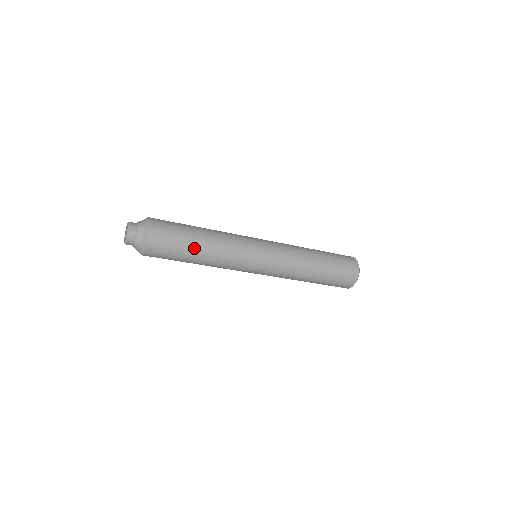
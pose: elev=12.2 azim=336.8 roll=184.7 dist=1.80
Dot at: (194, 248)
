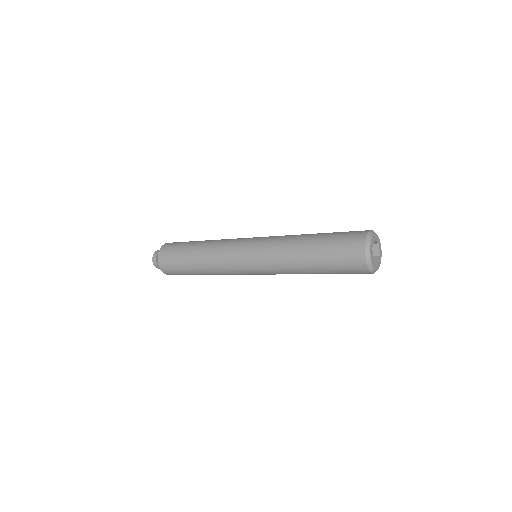
Dot at: (189, 260)
